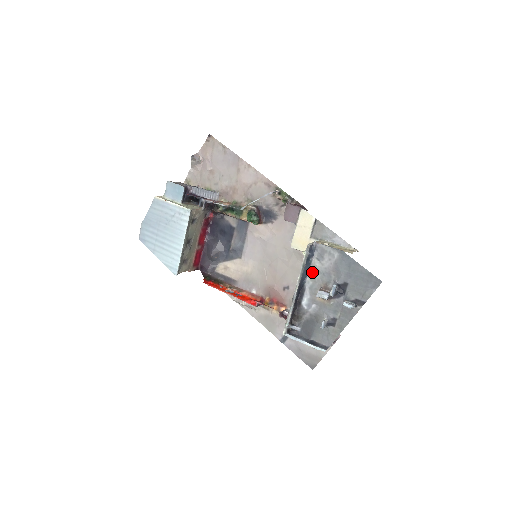
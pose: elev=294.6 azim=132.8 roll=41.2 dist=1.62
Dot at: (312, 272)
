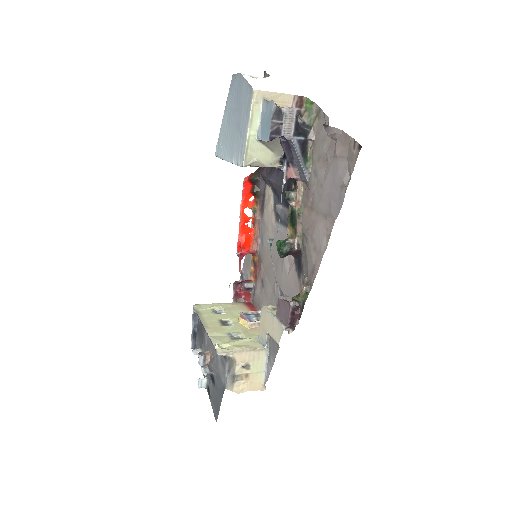
Dot at: occluded
